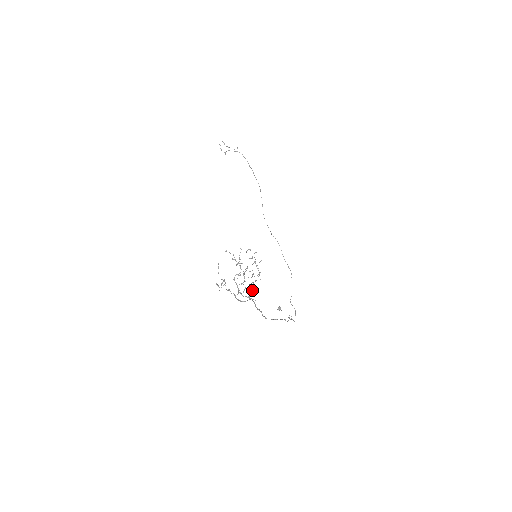
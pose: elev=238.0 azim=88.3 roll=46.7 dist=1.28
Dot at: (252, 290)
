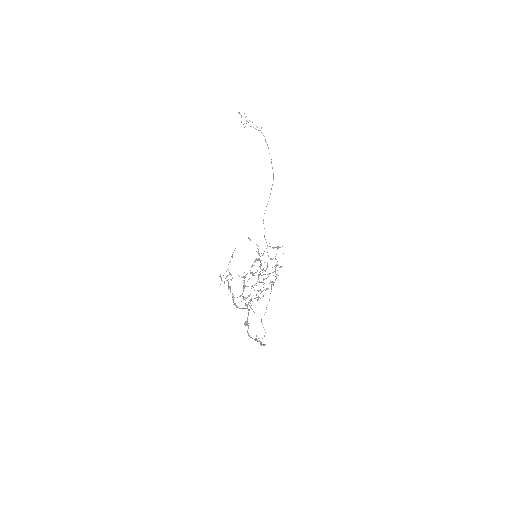
Dot at: (258, 298)
